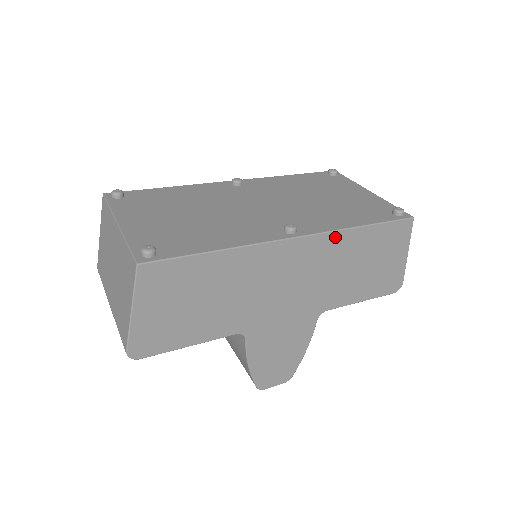
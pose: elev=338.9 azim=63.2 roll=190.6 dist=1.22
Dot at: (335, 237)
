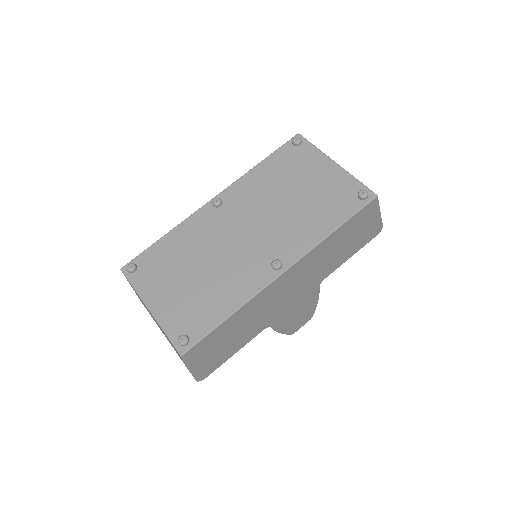
Dot at: (314, 251)
